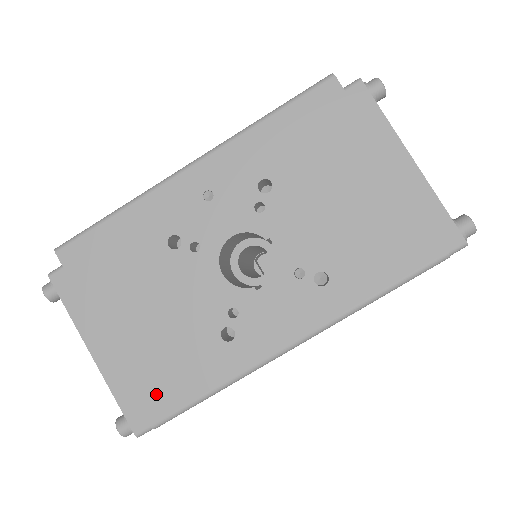
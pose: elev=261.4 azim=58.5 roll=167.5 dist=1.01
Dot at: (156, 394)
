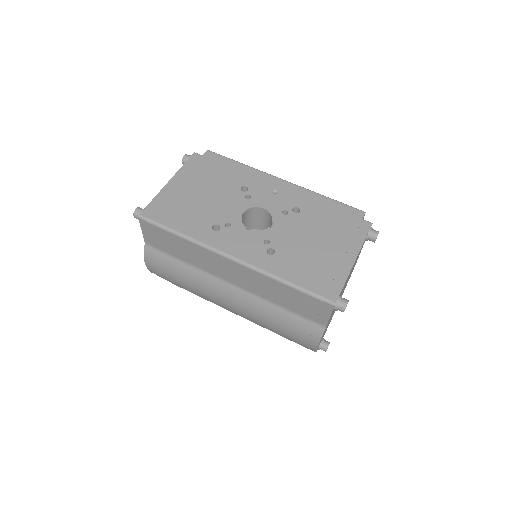
Dot at: (166, 213)
